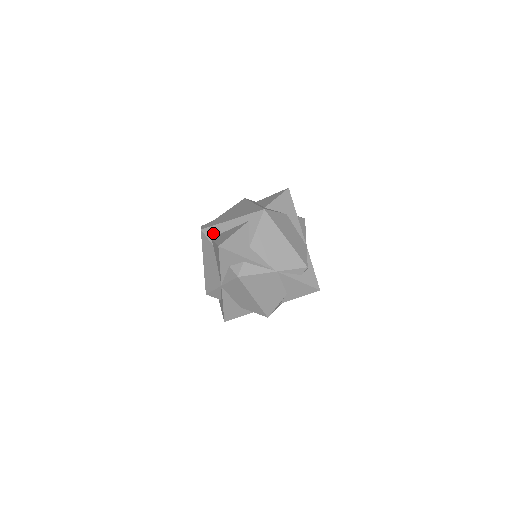
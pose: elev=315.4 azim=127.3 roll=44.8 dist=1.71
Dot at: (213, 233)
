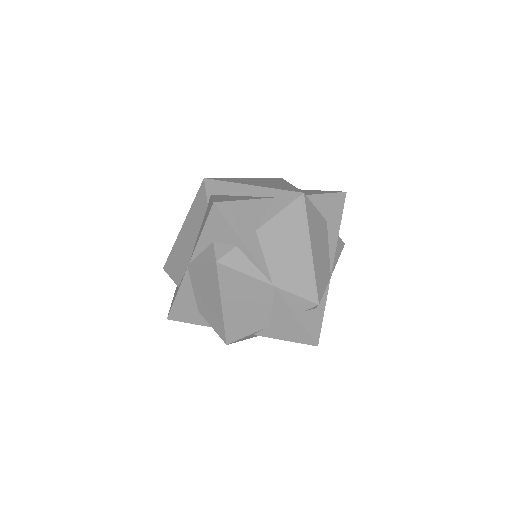
Dot at: (217, 190)
